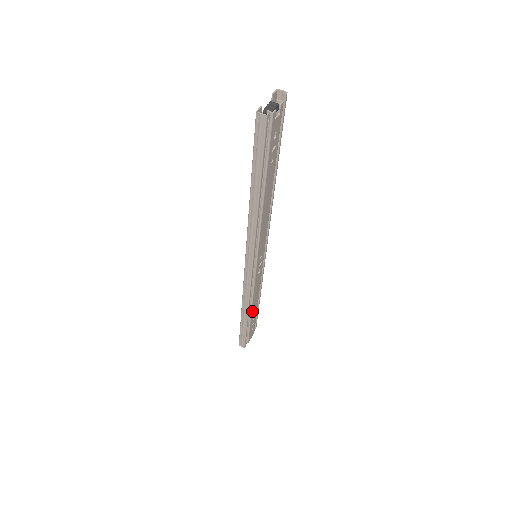
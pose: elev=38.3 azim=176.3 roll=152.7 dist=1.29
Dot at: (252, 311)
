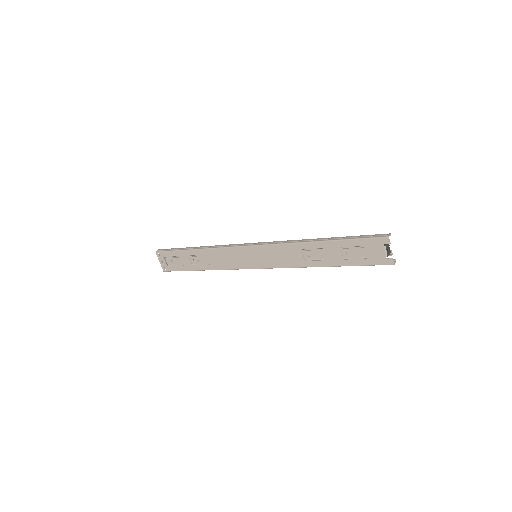
Dot at: occluded
